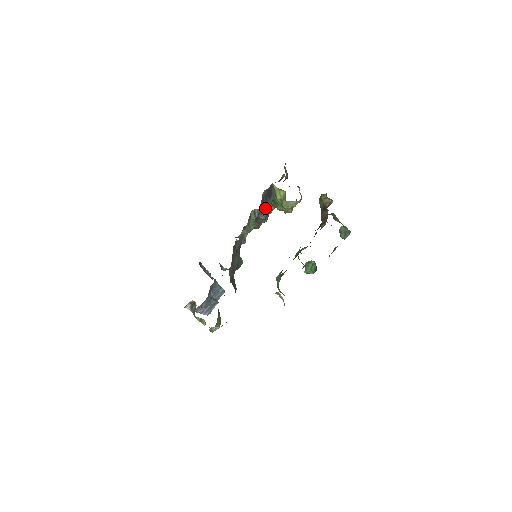
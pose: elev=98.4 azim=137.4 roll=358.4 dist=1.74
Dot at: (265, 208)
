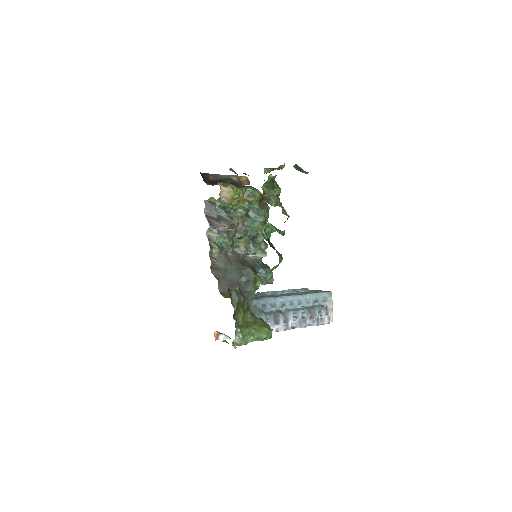
Dot at: (221, 220)
